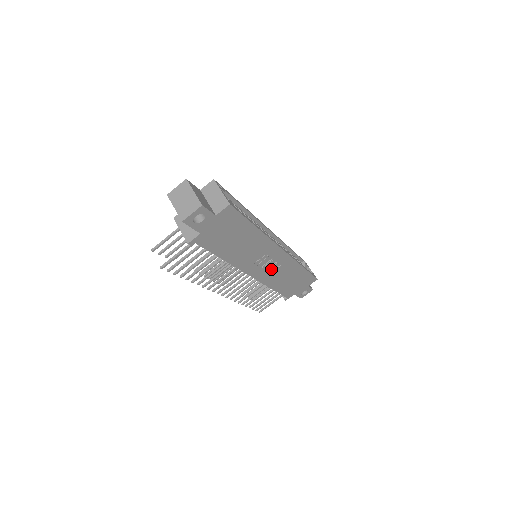
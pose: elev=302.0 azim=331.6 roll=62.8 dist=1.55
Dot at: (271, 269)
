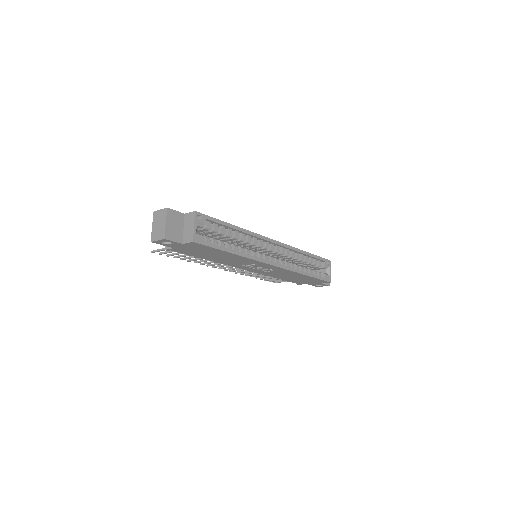
Dot at: (267, 270)
